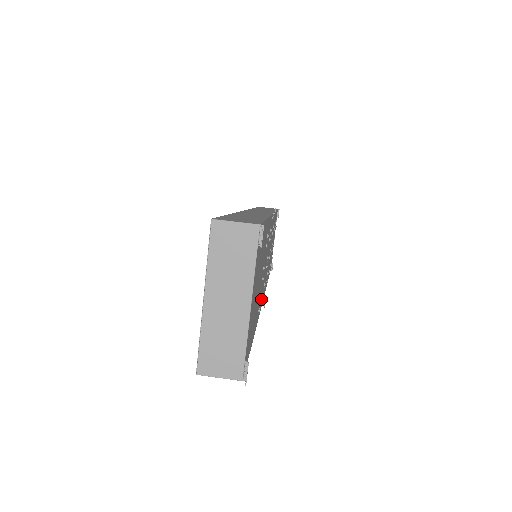
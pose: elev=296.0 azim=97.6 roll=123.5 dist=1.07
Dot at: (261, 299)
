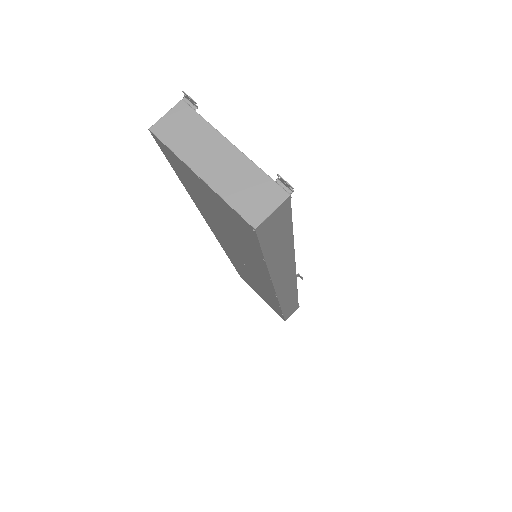
Dot at: occluded
